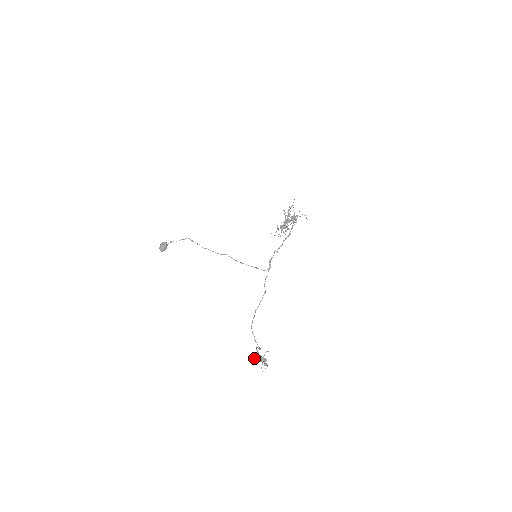
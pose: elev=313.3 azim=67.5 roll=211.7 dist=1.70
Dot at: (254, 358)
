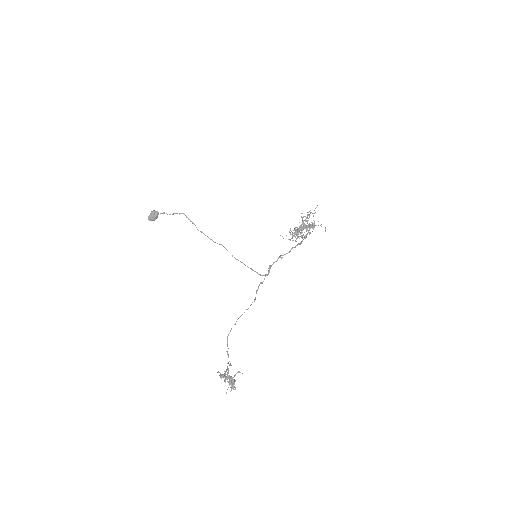
Dot at: (222, 376)
